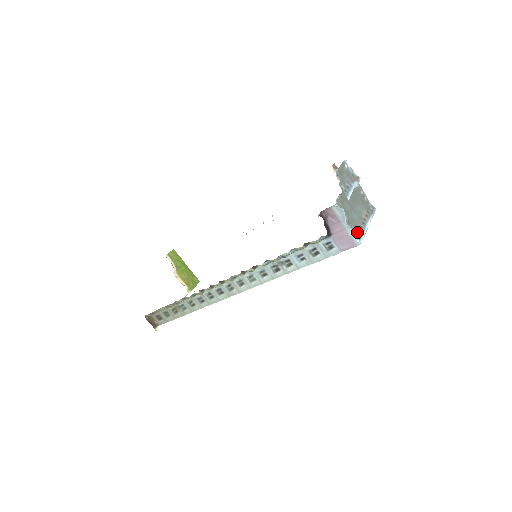
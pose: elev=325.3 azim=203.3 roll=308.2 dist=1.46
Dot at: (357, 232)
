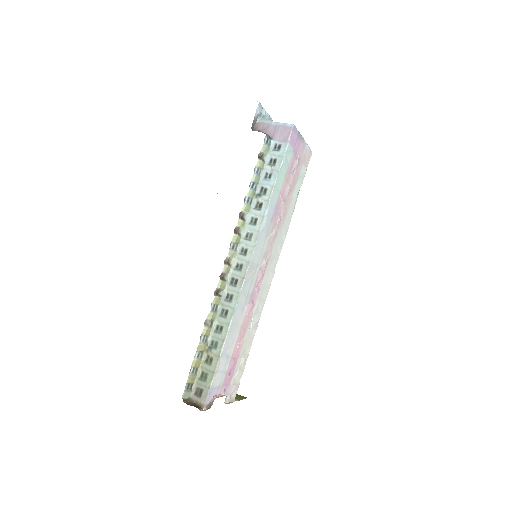
Dot at: occluded
